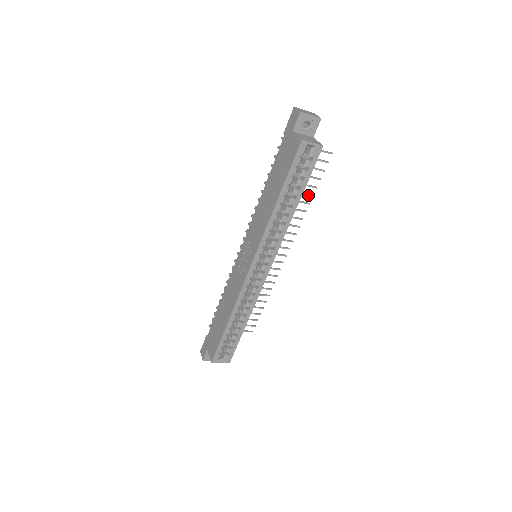
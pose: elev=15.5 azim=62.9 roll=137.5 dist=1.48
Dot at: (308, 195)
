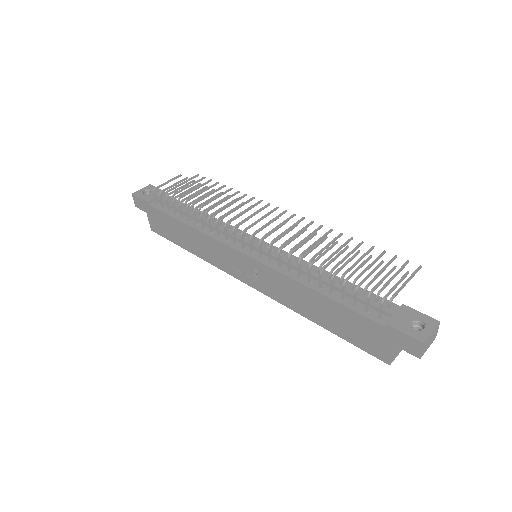
Dot at: (358, 247)
